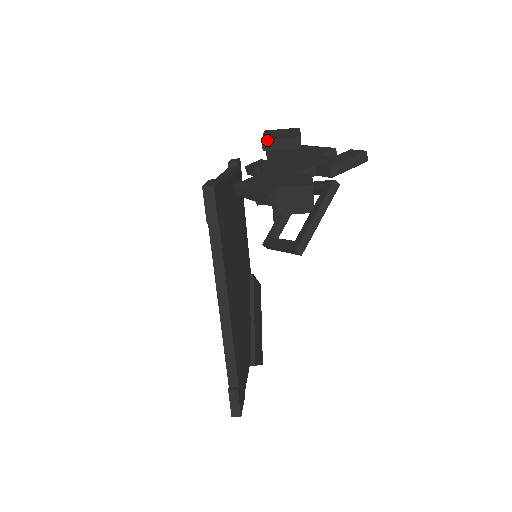
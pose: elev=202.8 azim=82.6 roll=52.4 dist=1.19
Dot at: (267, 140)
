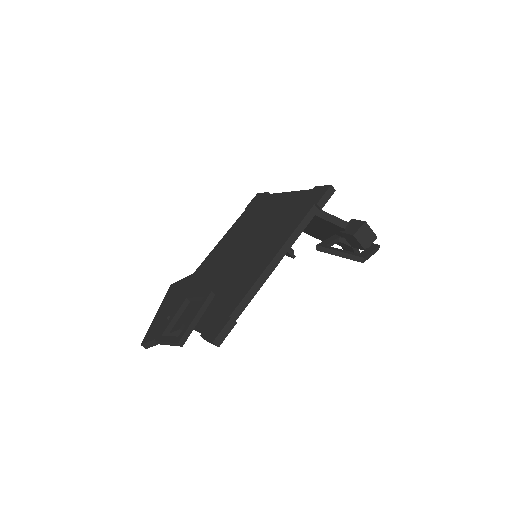
Dot at: occluded
